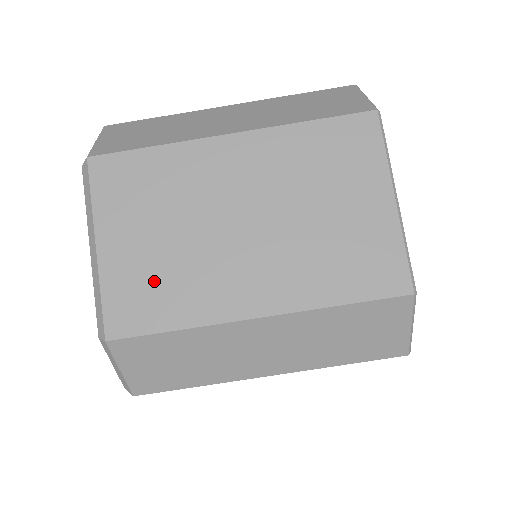
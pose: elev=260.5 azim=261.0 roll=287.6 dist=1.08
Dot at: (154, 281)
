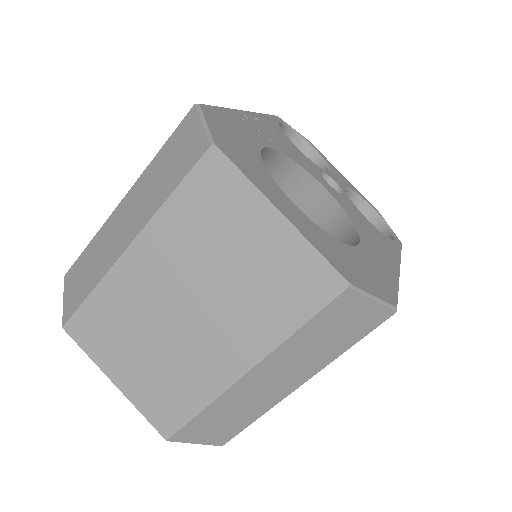
Dot at: (163, 387)
